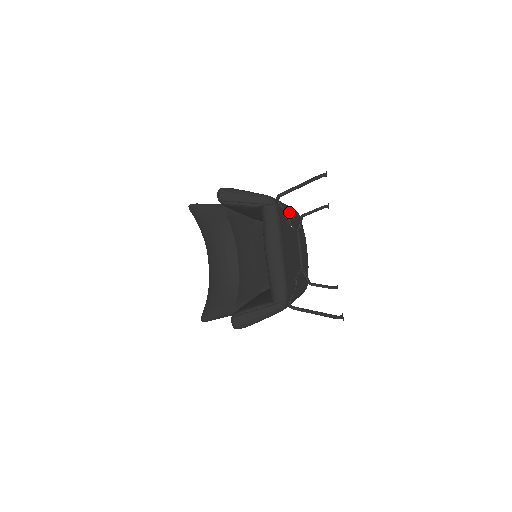
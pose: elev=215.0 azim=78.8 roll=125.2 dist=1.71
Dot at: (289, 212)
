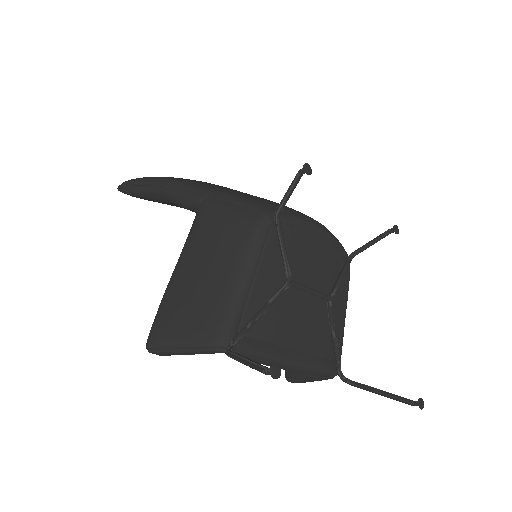
Dot at: (256, 281)
